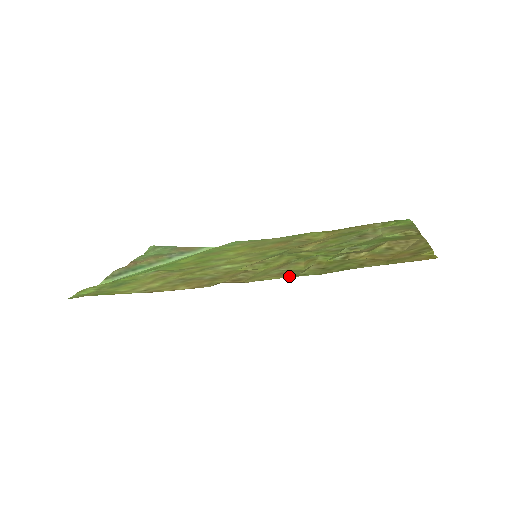
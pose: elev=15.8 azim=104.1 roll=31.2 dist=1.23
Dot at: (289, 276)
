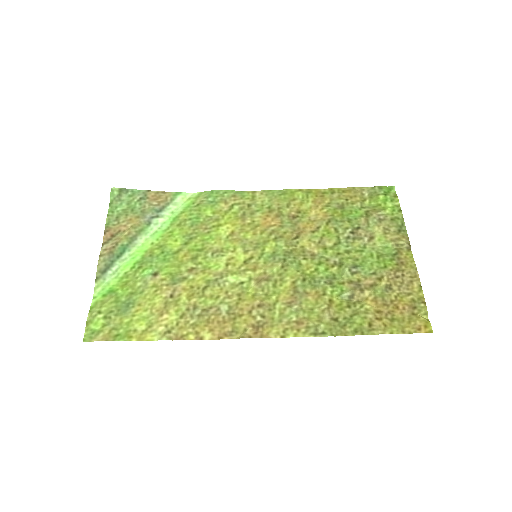
Dot at: (309, 334)
